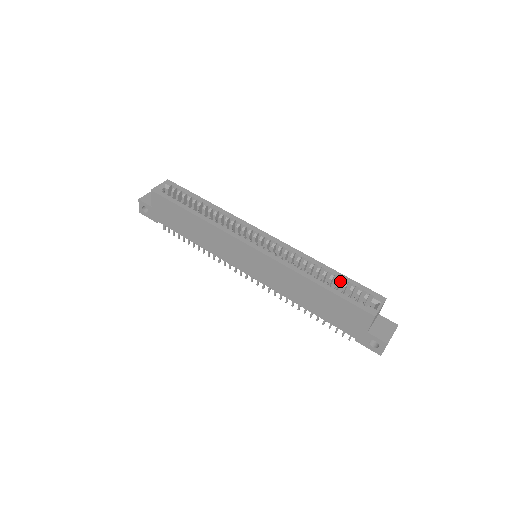
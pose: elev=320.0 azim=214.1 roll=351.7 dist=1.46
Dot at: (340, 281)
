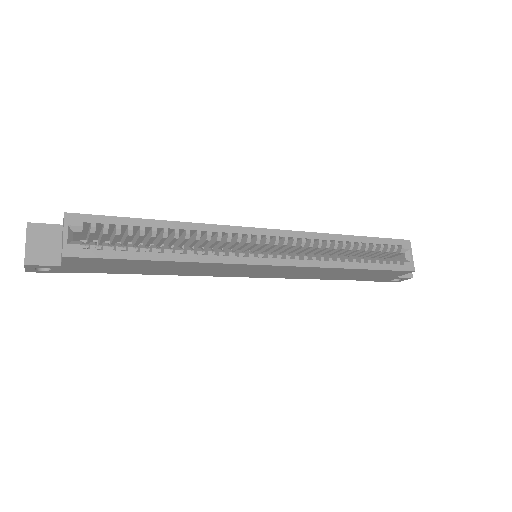
Dot at: (366, 245)
